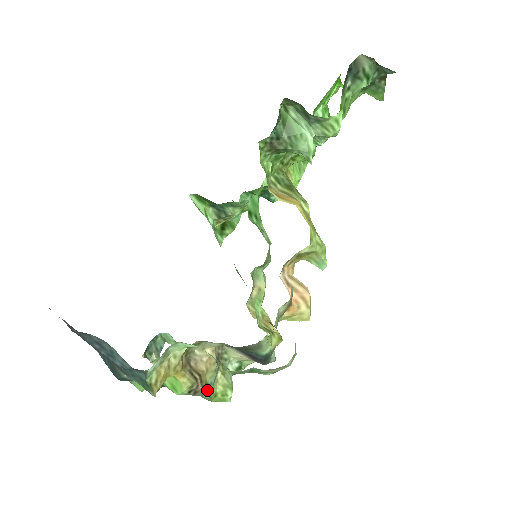
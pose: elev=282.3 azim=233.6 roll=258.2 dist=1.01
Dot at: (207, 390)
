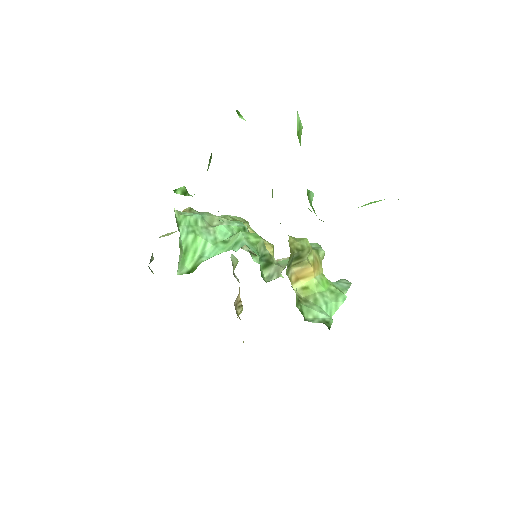
Dot at: occluded
